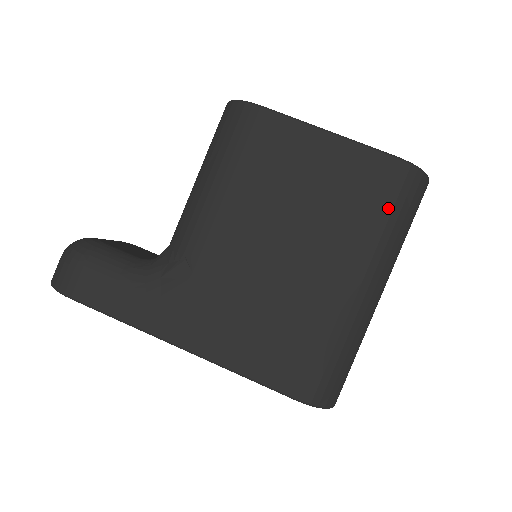
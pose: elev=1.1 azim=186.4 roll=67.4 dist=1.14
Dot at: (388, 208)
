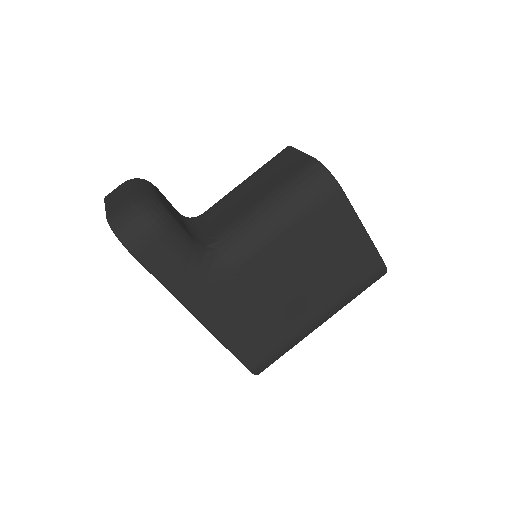
Dot at: (361, 287)
